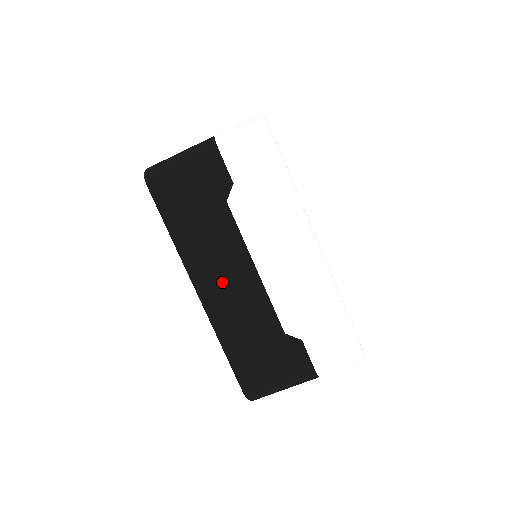
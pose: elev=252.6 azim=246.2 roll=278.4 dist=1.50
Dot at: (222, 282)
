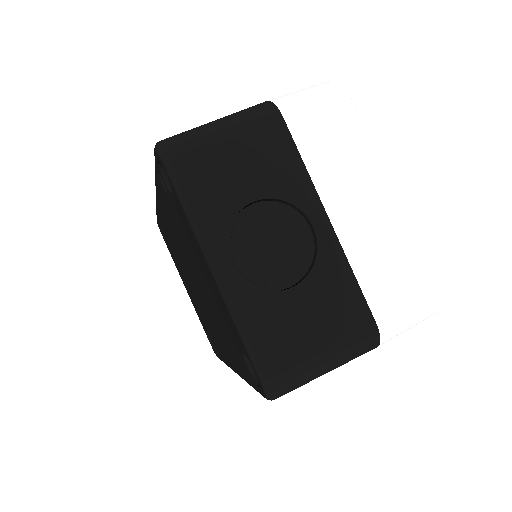
Dot at: occluded
